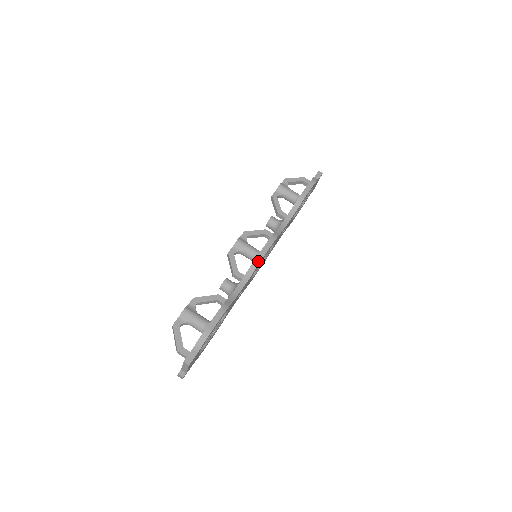
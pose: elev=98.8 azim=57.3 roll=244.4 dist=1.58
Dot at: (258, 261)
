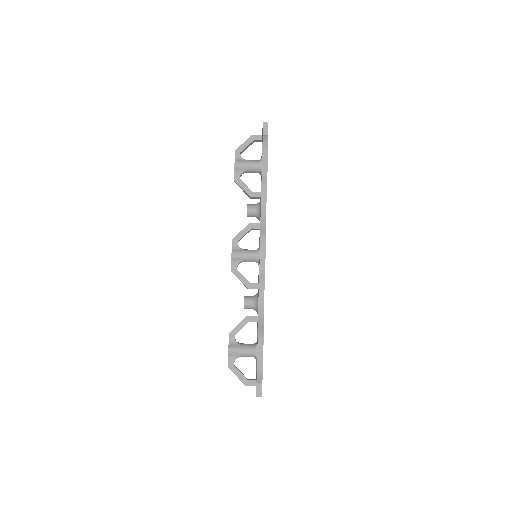
Dot at: (263, 272)
